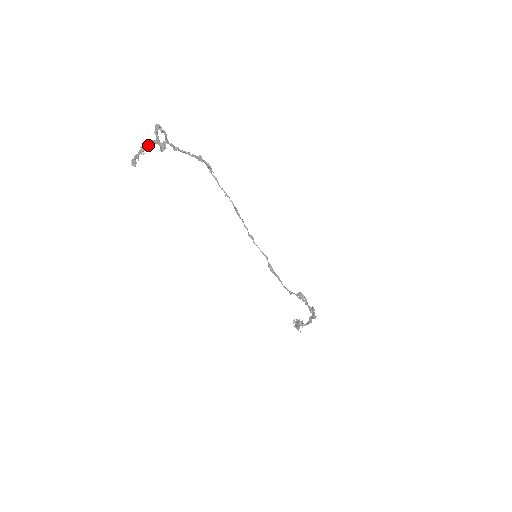
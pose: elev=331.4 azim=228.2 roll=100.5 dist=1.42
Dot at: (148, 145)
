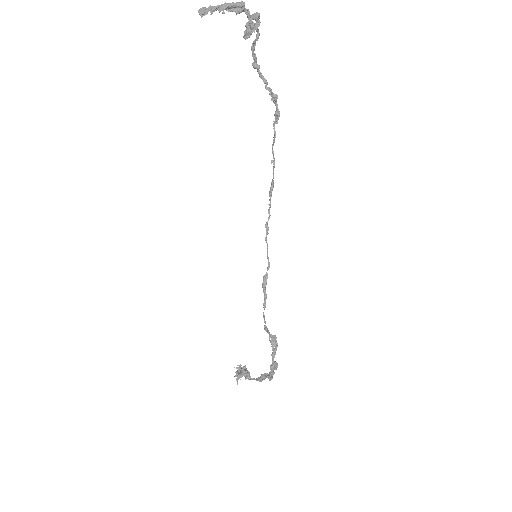
Dot at: (236, 7)
